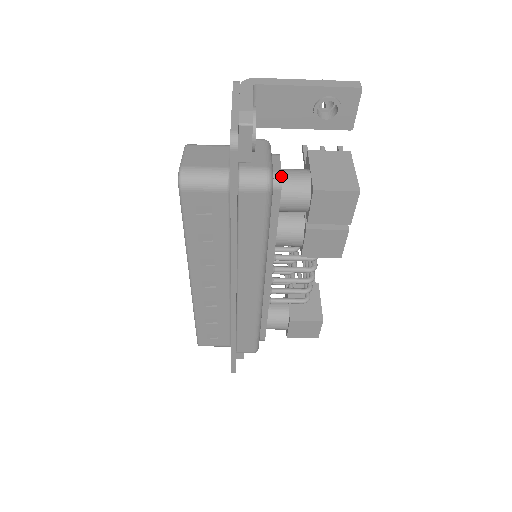
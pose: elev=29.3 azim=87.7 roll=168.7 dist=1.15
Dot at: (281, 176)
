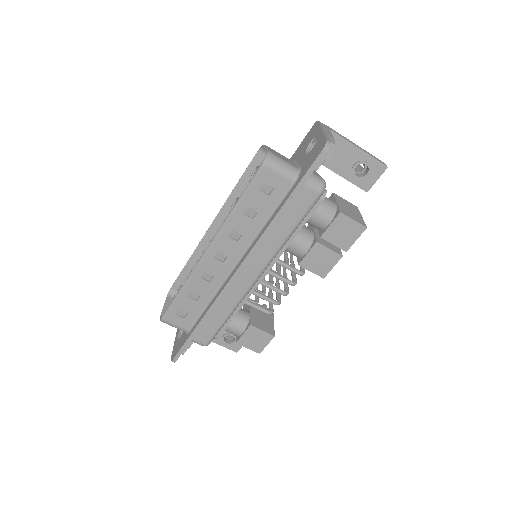
Dot at: (326, 192)
